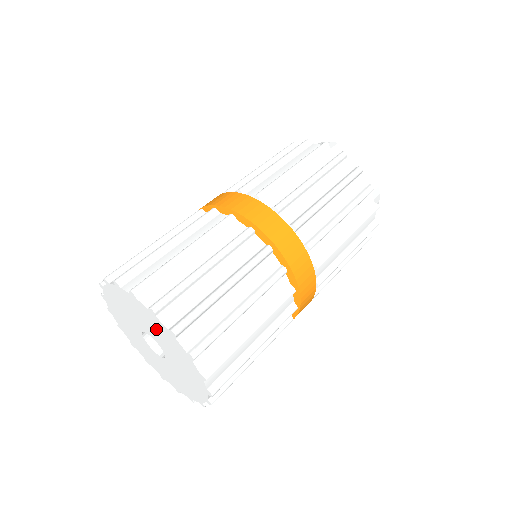
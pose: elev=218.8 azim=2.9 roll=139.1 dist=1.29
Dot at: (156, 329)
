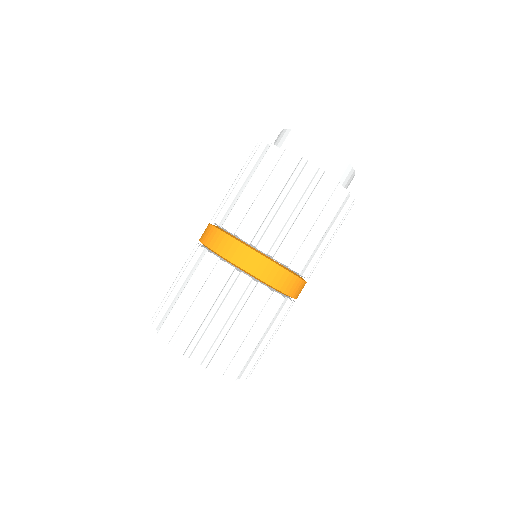
Dot at: occluded
